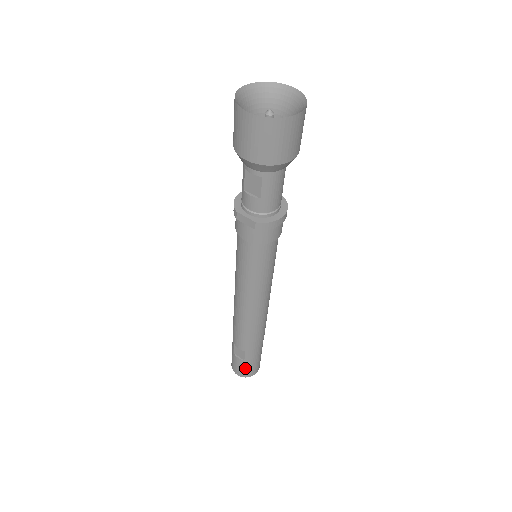
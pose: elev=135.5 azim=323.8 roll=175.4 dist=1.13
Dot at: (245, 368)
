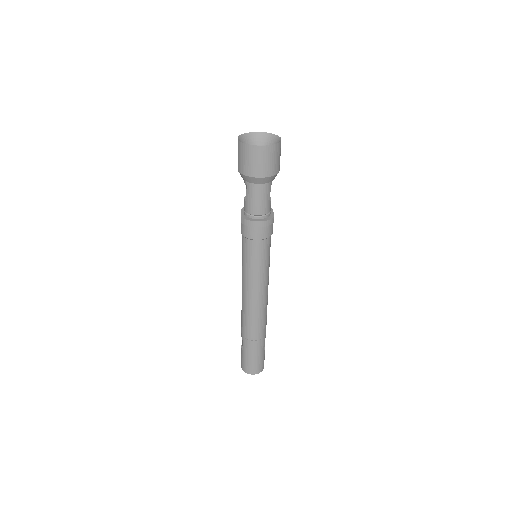
Dot at: (243, 360)
